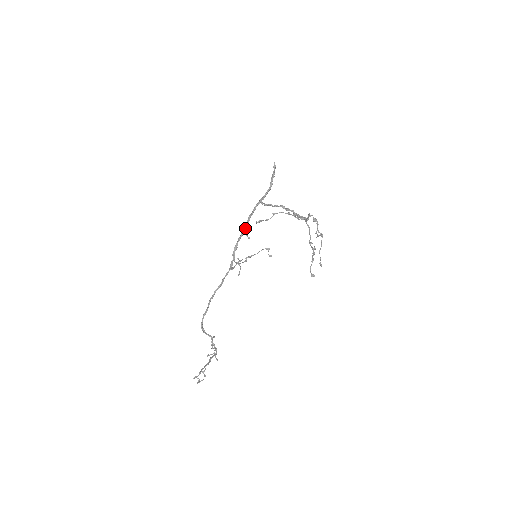
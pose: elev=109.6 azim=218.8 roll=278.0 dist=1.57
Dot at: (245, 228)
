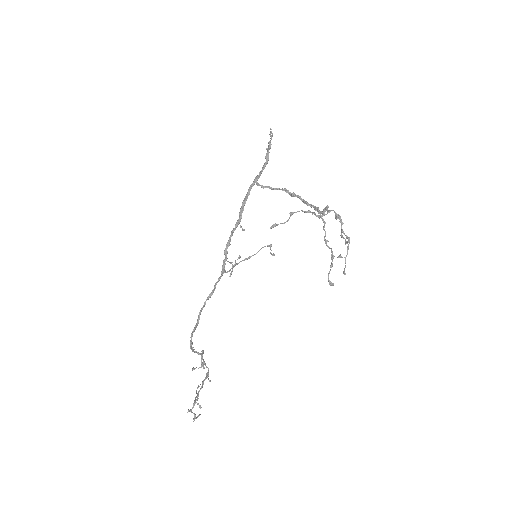
Dot at: (239, 219)
